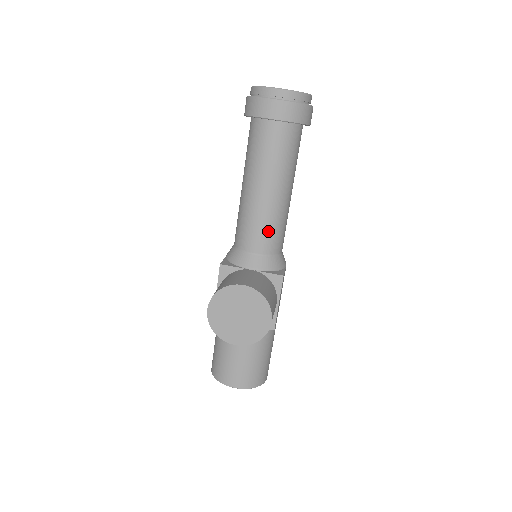
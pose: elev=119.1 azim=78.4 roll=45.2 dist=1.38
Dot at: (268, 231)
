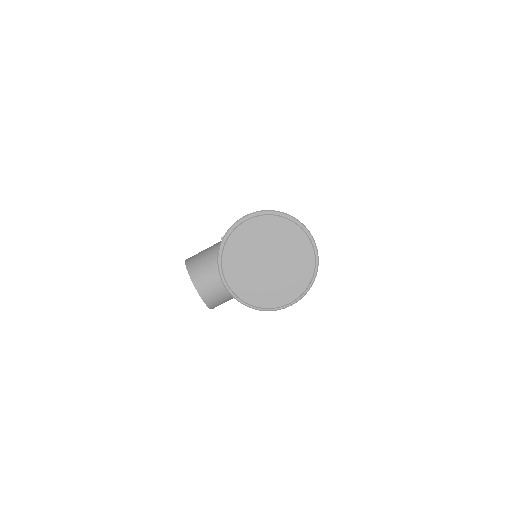
Dot at: occluded
